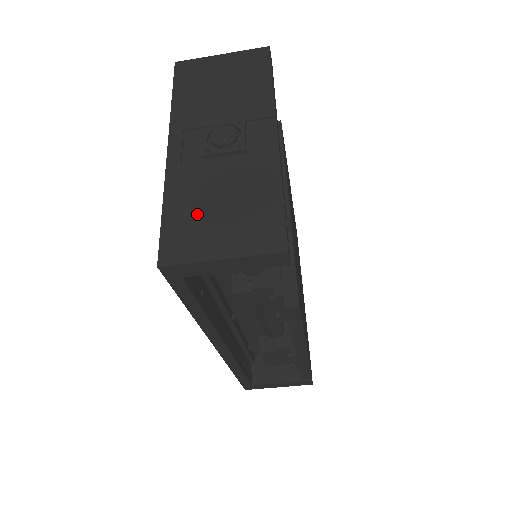
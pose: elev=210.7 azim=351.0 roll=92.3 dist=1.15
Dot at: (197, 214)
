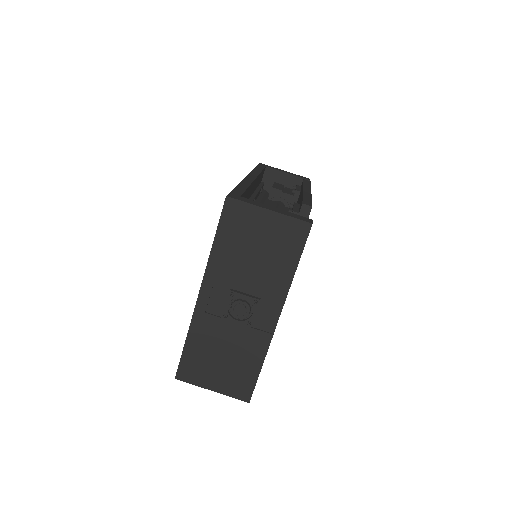
Dot at: (206, 357)
